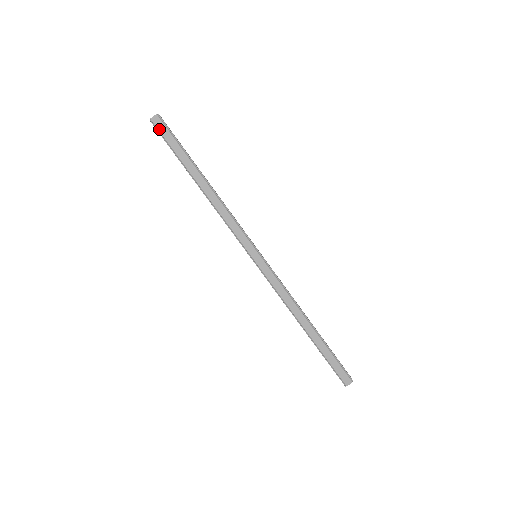
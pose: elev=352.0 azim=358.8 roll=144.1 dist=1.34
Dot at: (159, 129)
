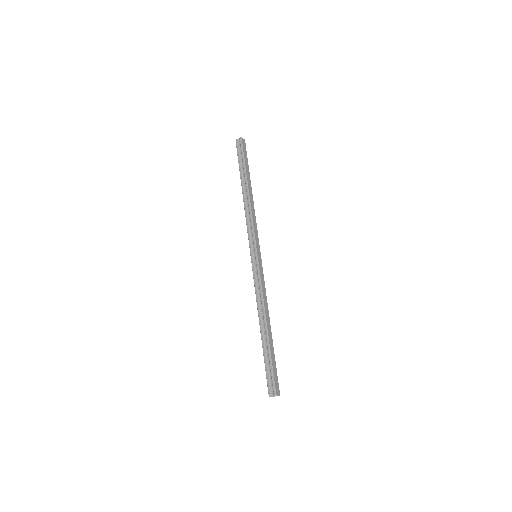
Dot at: (243, 146)
